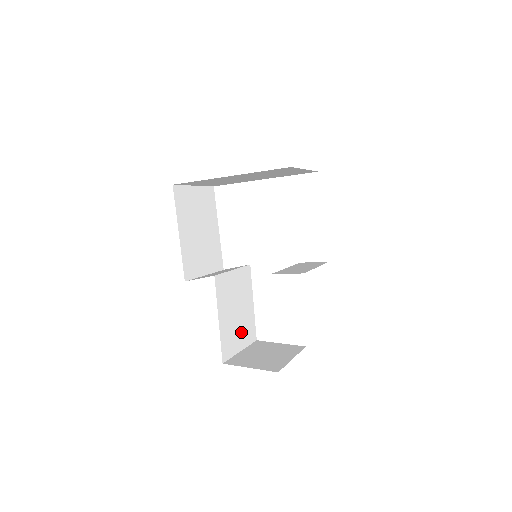
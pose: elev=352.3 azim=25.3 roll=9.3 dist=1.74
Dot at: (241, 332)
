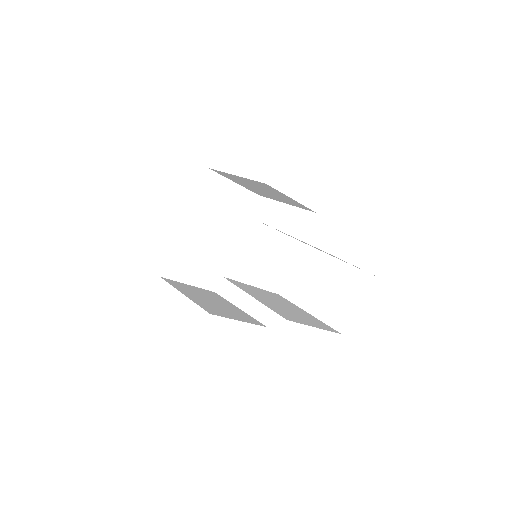
Dot at: (304, 319)
